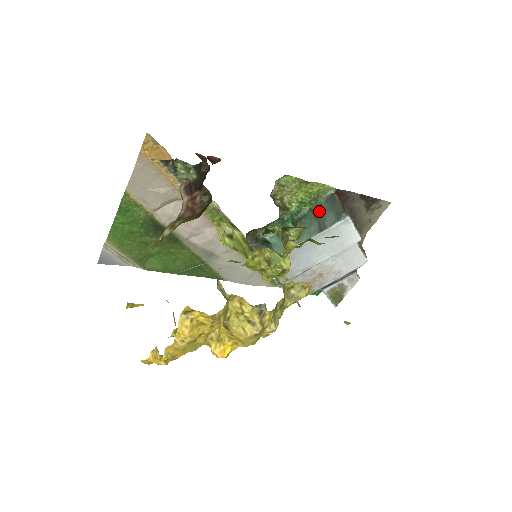
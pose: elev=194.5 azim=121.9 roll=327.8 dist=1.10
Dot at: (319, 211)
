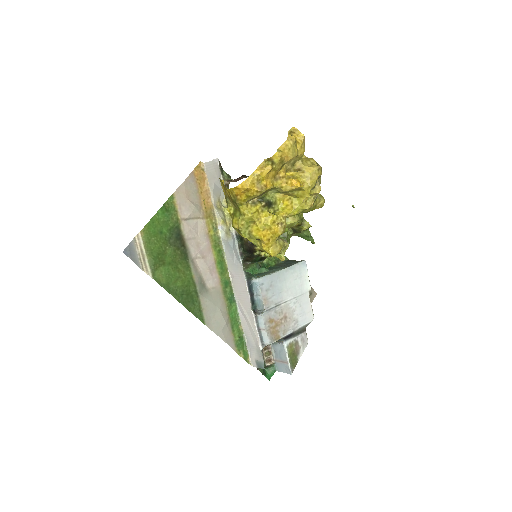
Dot at: (283, 264)
